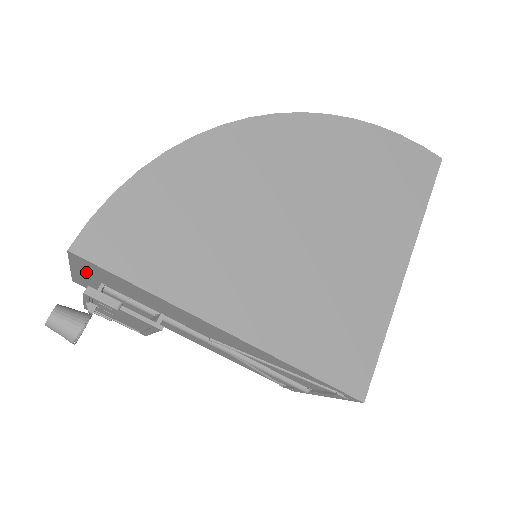
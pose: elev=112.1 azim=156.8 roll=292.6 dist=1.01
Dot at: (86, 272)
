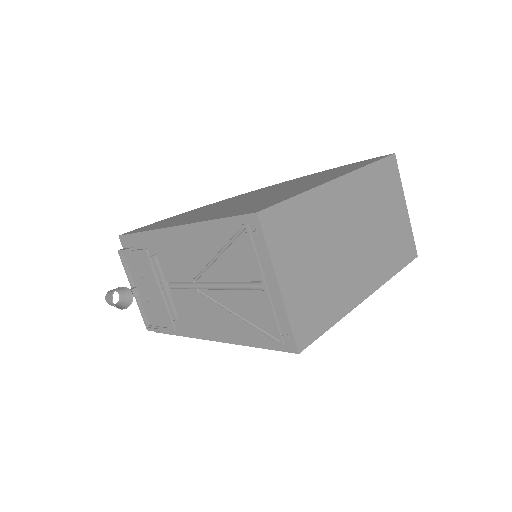
Dot at: occluded
